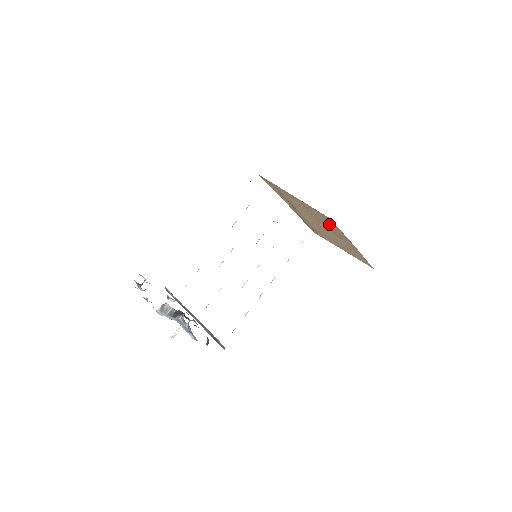
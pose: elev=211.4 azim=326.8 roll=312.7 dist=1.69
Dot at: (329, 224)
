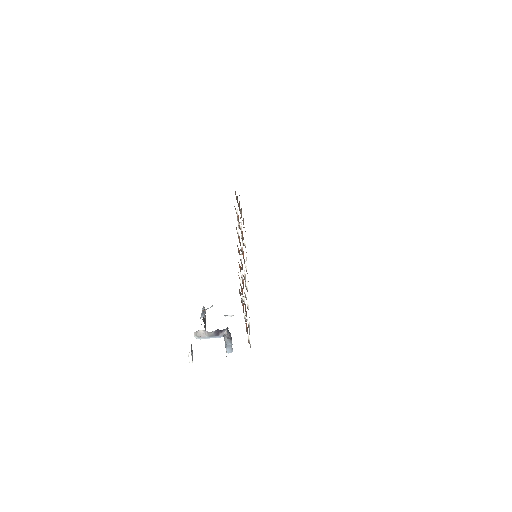
Dot at: occluded
